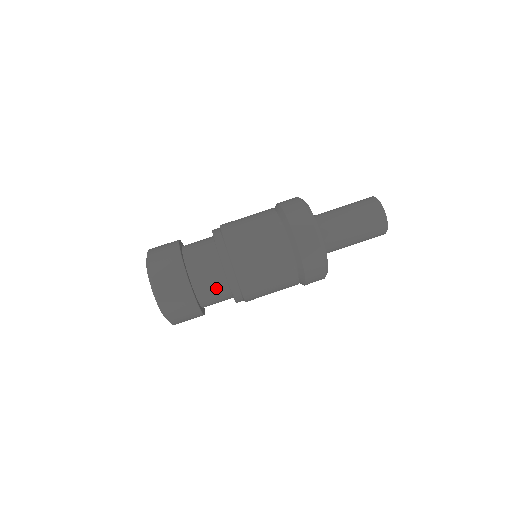
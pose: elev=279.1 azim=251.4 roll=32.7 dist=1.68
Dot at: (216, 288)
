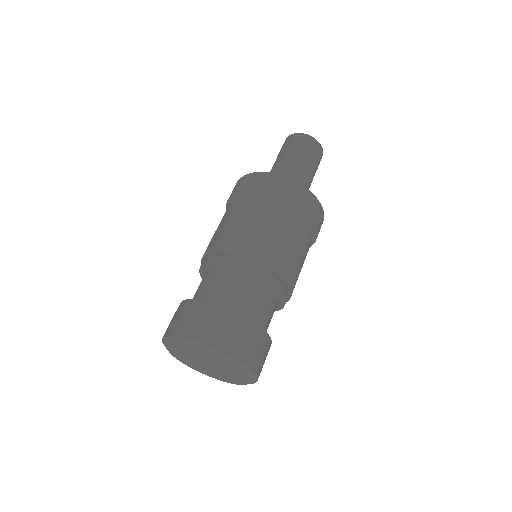
Dot at: (232, 285)
